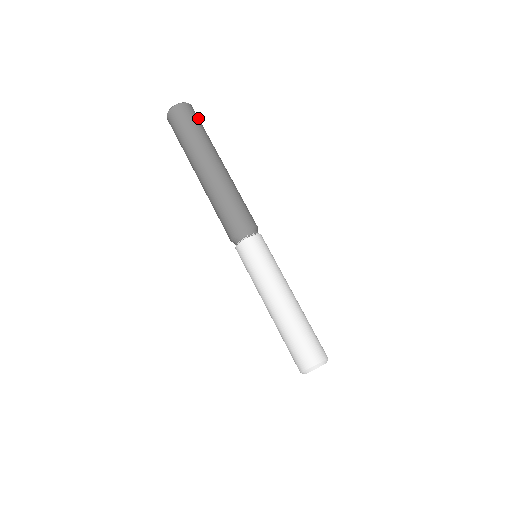
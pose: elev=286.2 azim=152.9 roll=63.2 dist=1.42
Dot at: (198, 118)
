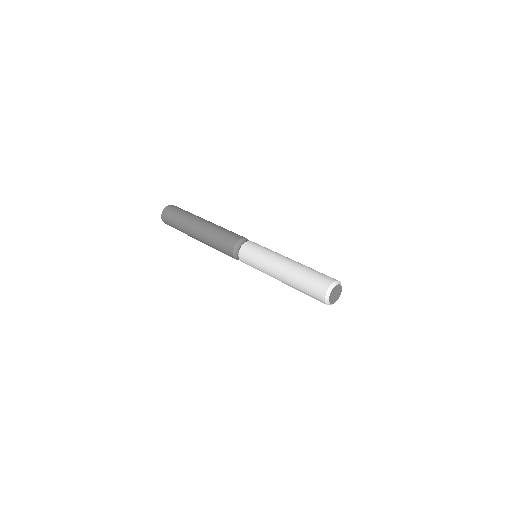
Dot at: occluded
